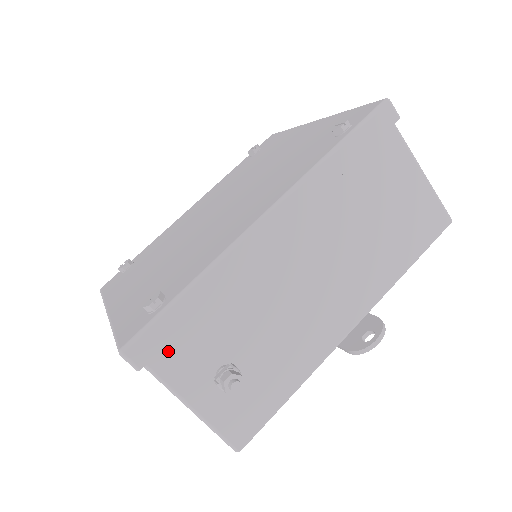
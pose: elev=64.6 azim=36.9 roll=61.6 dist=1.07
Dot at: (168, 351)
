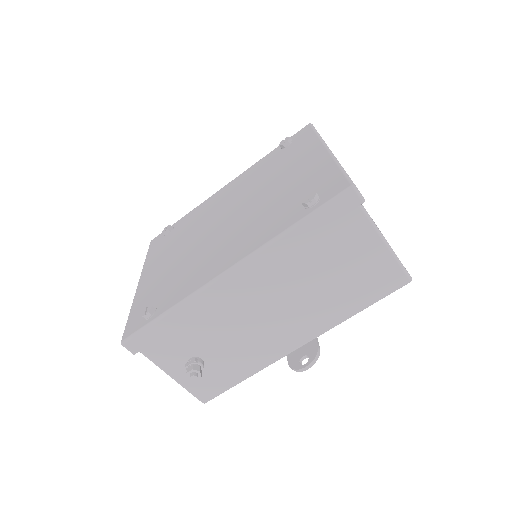
Dot at: (154, 345)
